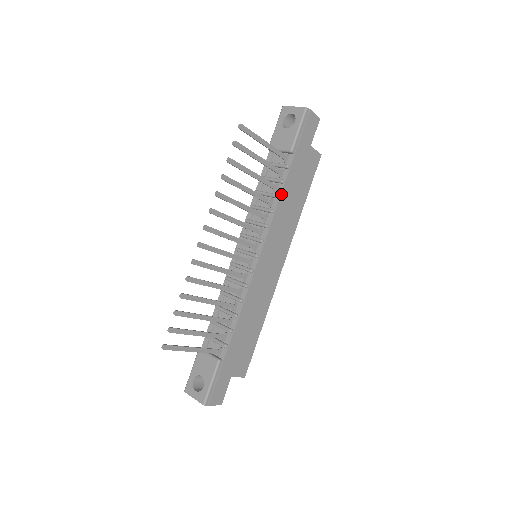
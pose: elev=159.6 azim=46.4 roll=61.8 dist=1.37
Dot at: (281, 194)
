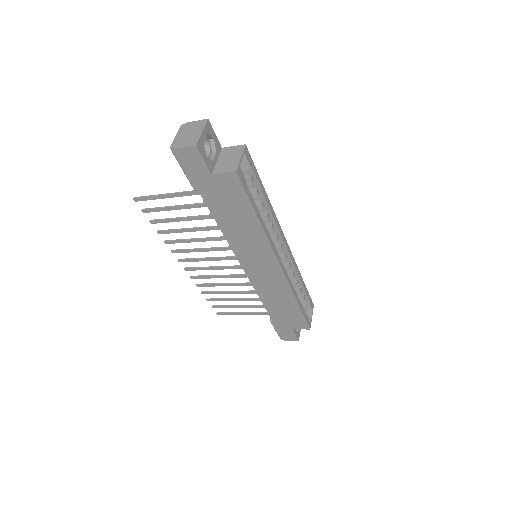
Dot at: (218, 225)
